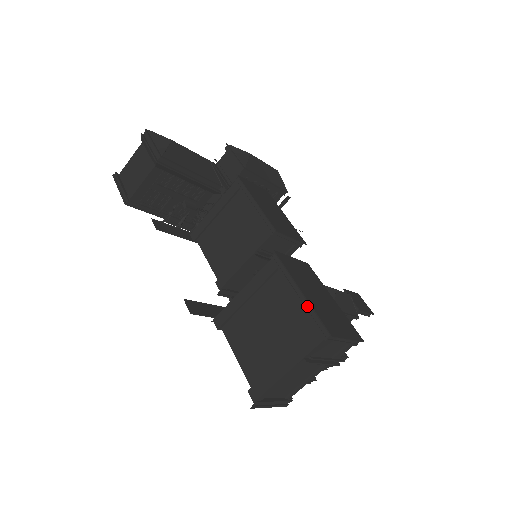
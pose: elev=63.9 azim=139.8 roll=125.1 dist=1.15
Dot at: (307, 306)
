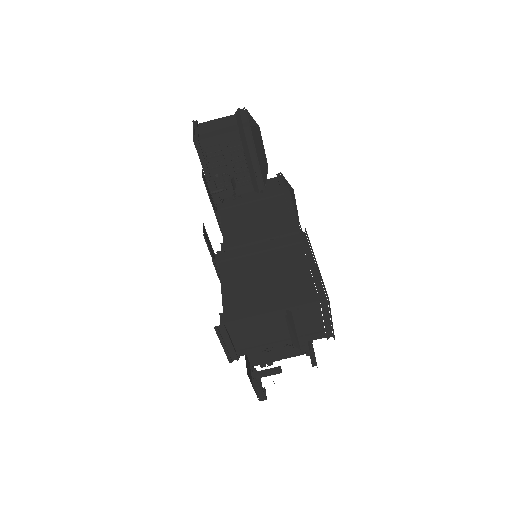
Dot at: (315, 274)
